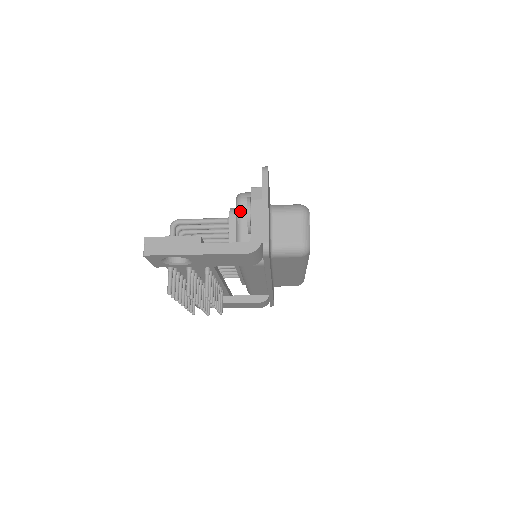
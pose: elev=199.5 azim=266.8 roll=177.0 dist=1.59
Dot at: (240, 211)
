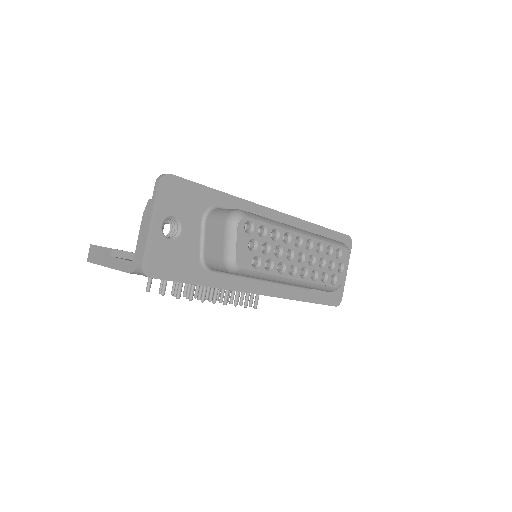
Dot at: occluded
